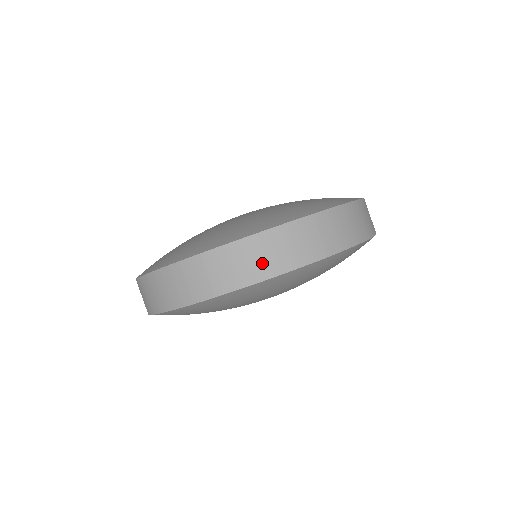
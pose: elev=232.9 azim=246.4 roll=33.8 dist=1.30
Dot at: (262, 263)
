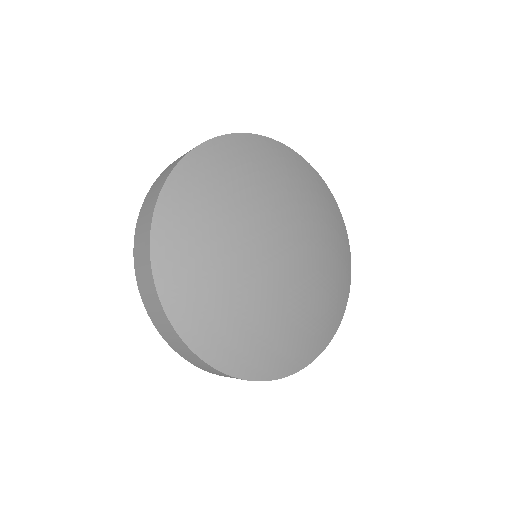
Dot at: occluded
